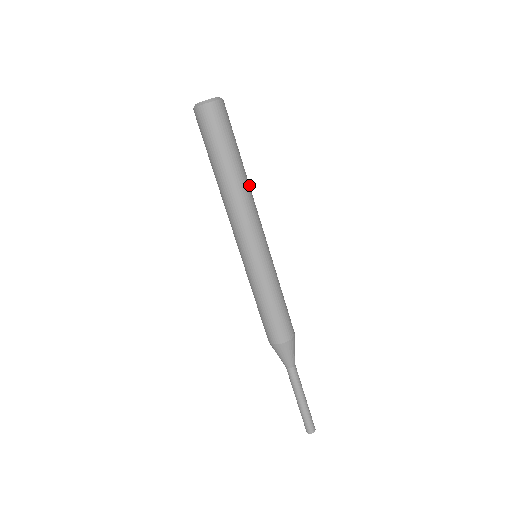
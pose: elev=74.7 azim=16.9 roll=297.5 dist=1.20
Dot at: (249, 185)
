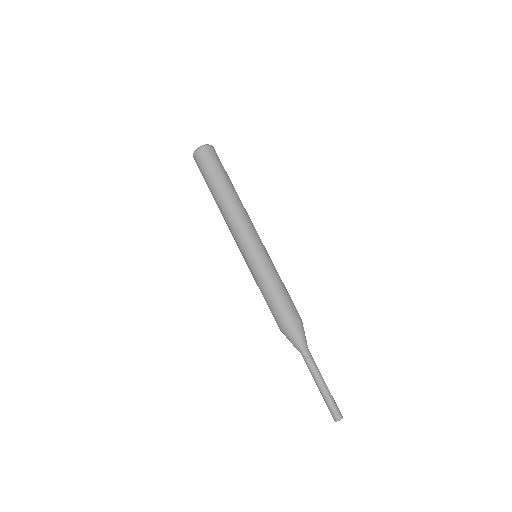
Dot at: occluded
